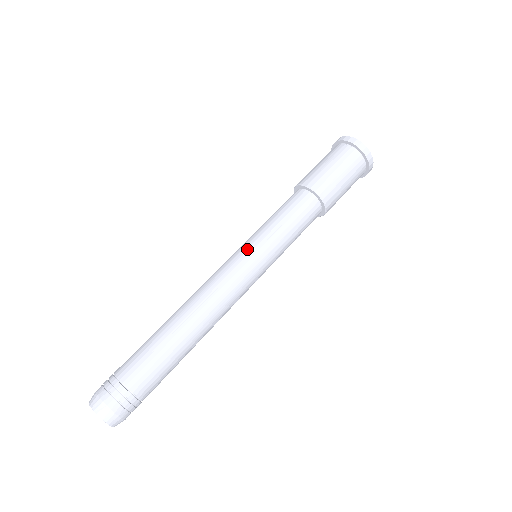
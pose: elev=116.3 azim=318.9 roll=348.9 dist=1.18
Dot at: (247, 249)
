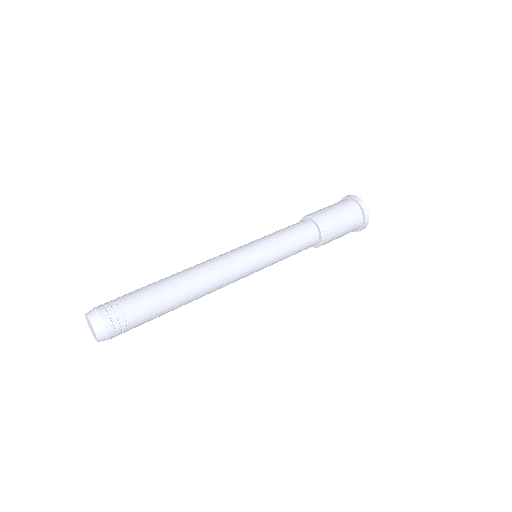
Dot at: (252, 246)
